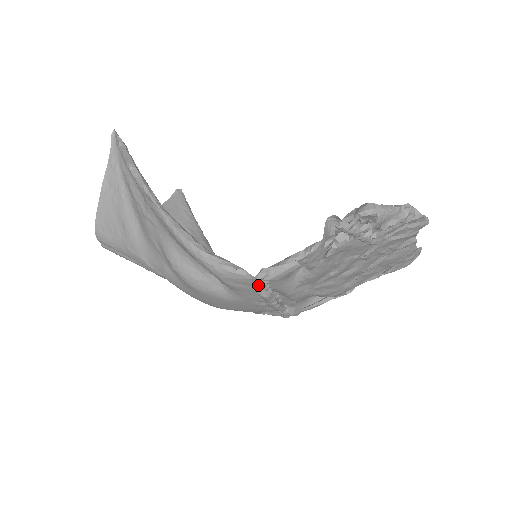
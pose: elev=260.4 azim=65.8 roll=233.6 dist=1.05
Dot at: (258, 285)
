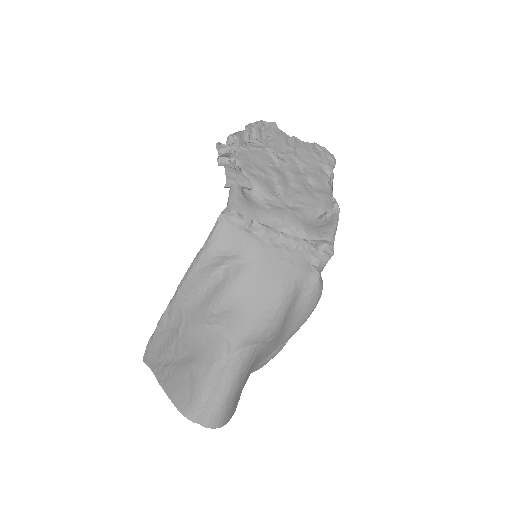
Dot at: (236, 221)
